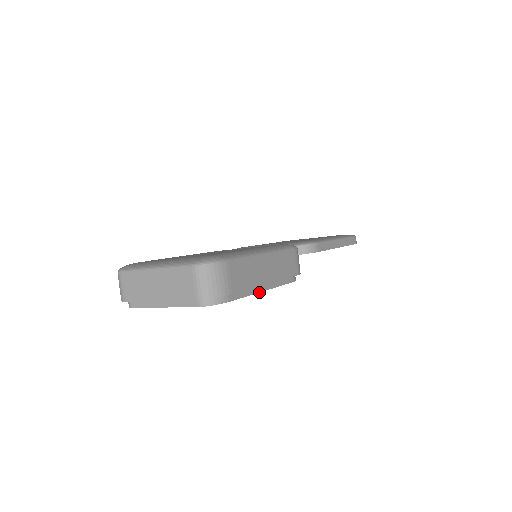
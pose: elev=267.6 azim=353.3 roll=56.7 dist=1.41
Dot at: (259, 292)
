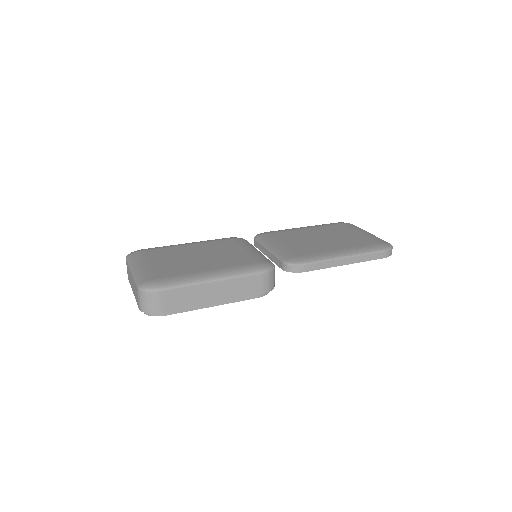
Dot at: (206, 307)
